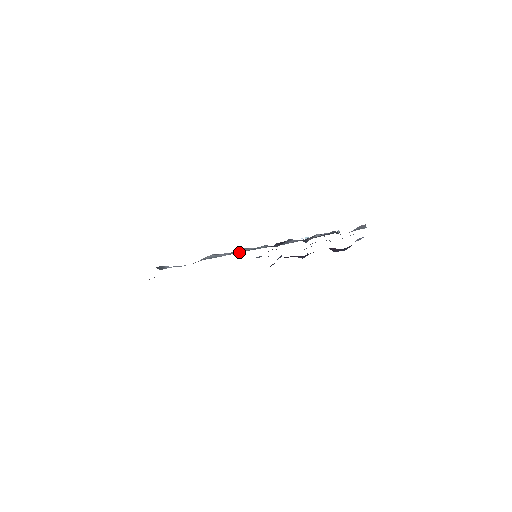
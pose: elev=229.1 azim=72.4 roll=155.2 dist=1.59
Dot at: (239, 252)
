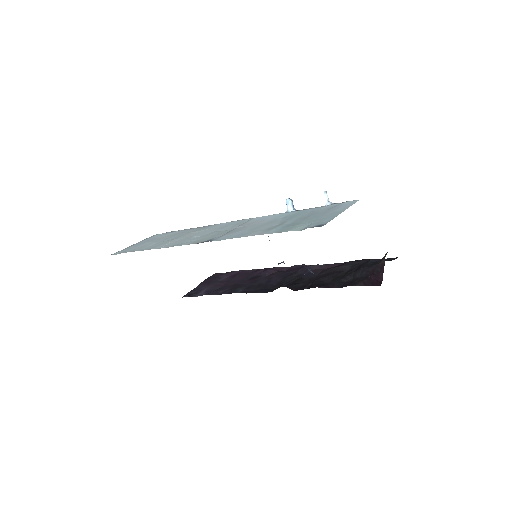
Dot at: occluded
